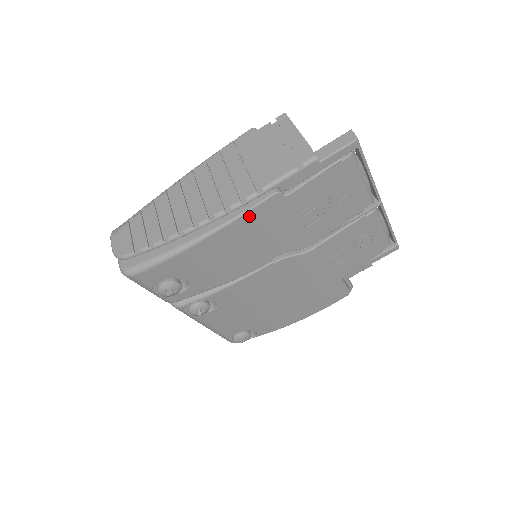
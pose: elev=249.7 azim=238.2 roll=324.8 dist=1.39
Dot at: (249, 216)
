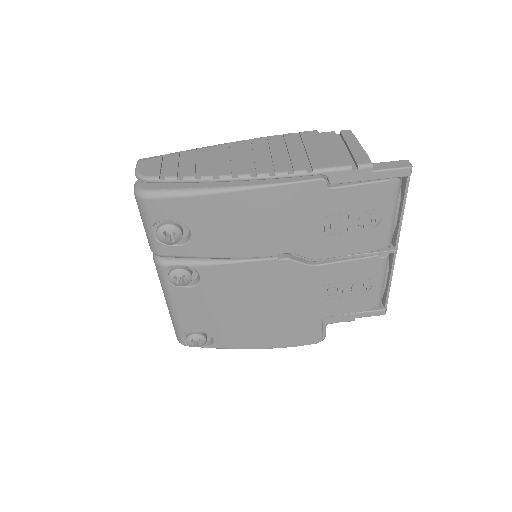
Dot at: (288, 189)
